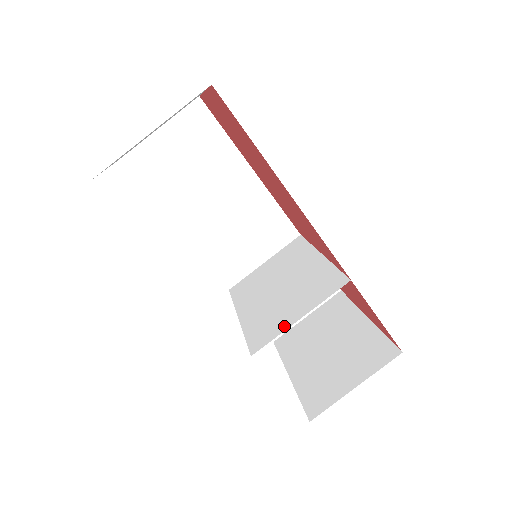
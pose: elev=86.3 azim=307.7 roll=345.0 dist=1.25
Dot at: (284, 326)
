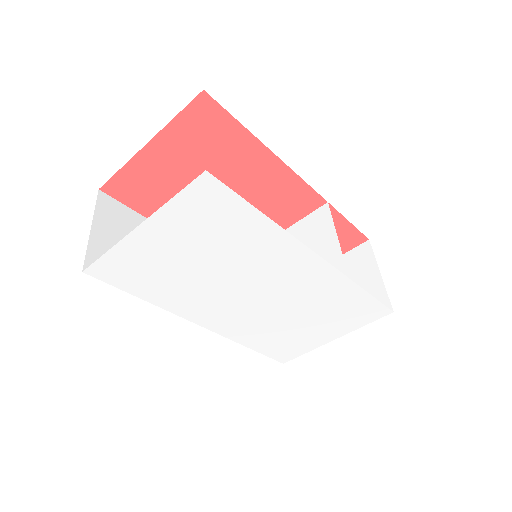
Dot at: (336, 251)
